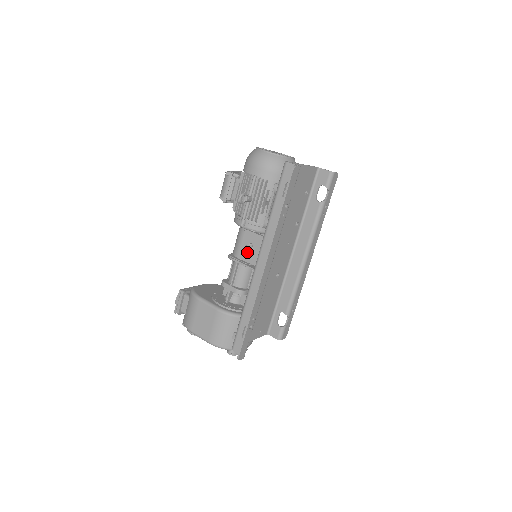
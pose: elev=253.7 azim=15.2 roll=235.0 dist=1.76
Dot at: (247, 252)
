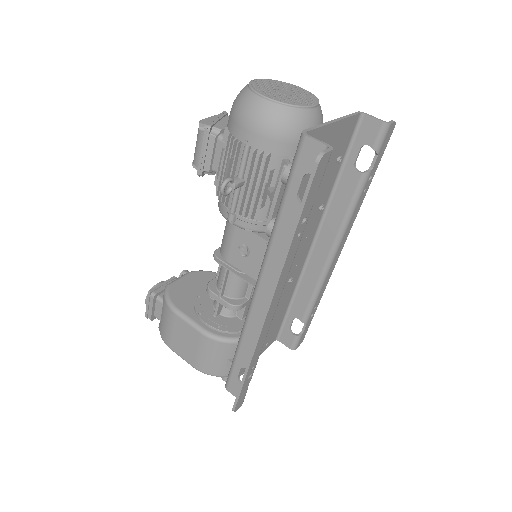
Dot at: (241, 257)
